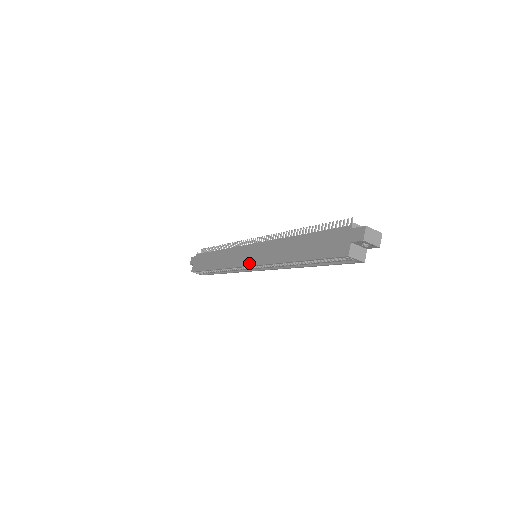
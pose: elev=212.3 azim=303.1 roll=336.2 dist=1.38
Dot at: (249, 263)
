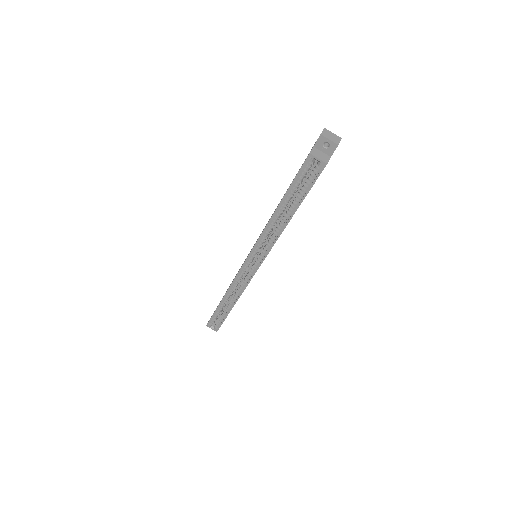
Dot at: (247, 256)
